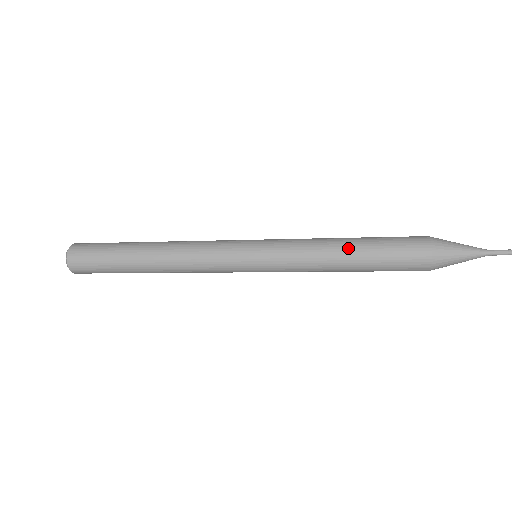
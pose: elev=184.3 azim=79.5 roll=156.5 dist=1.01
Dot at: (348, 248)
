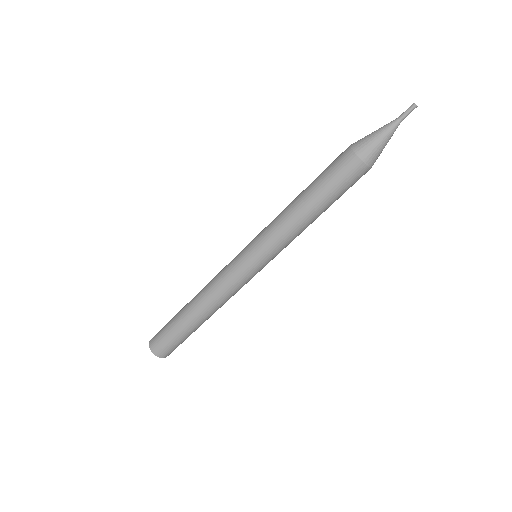
Dot at: (300, 197)
